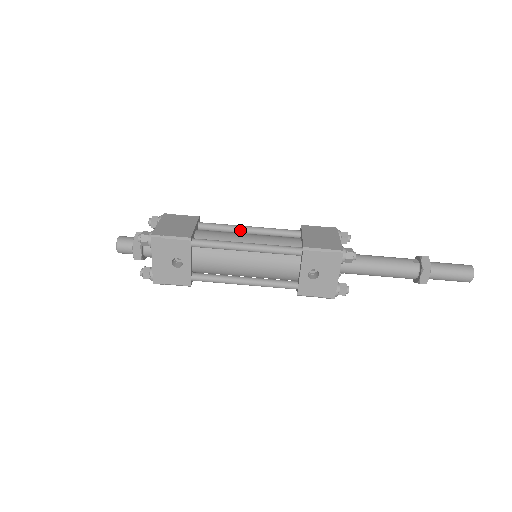
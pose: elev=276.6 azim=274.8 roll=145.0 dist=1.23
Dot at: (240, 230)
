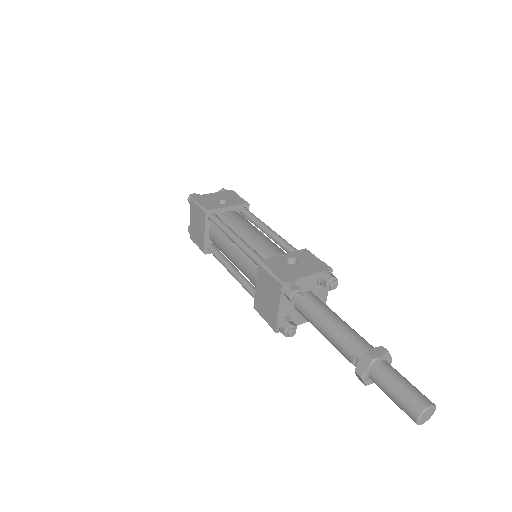
Dot at: occluded
